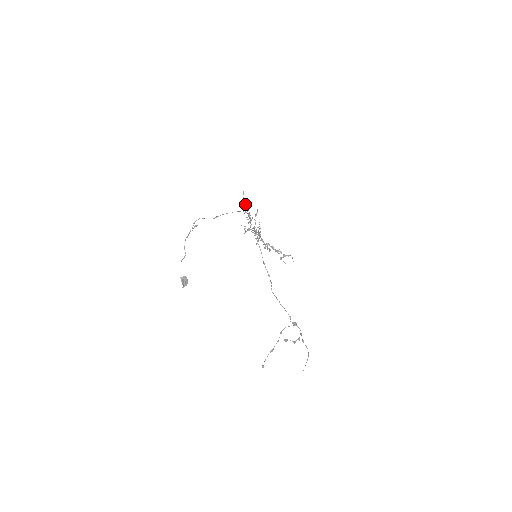
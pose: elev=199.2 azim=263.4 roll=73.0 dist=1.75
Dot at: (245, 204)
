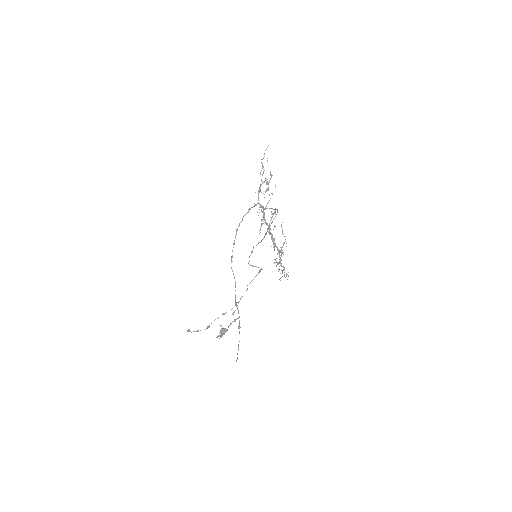
Dot at: occluded
